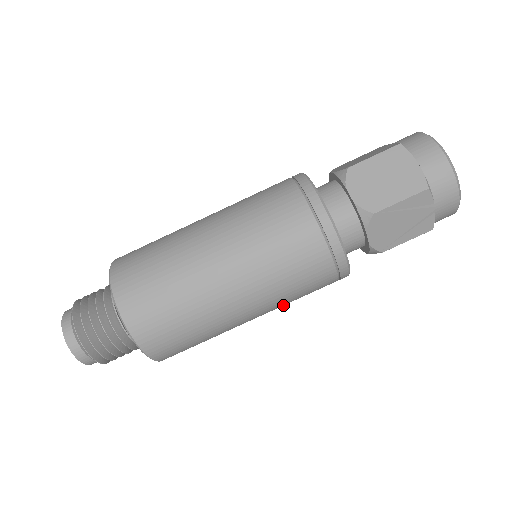
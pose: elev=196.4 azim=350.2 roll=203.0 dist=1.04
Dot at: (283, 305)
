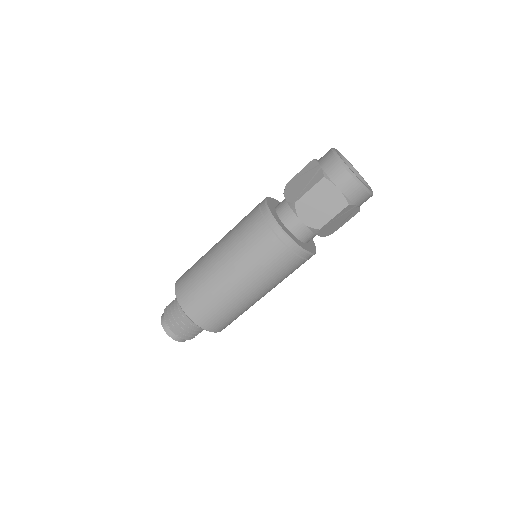
Dot at: occluded
